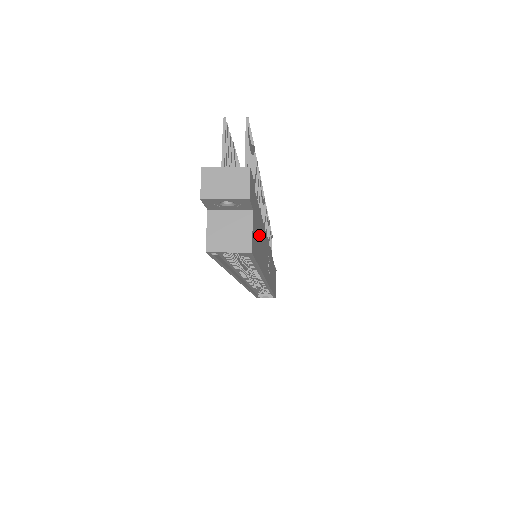
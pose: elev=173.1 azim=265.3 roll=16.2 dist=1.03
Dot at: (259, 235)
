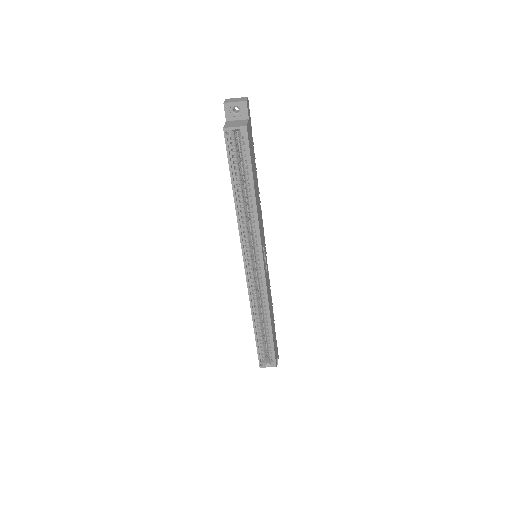
Dot at: (254, 165)
